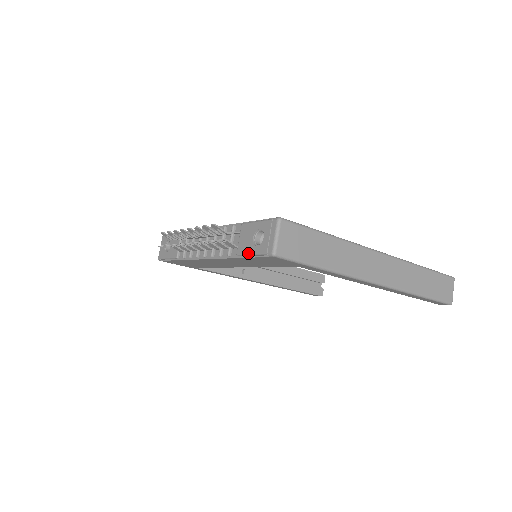
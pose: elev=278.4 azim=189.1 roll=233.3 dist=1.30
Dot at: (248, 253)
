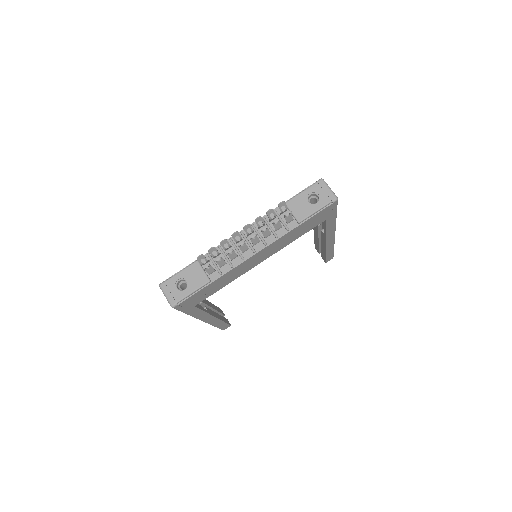
Dot at: (312, 213)
